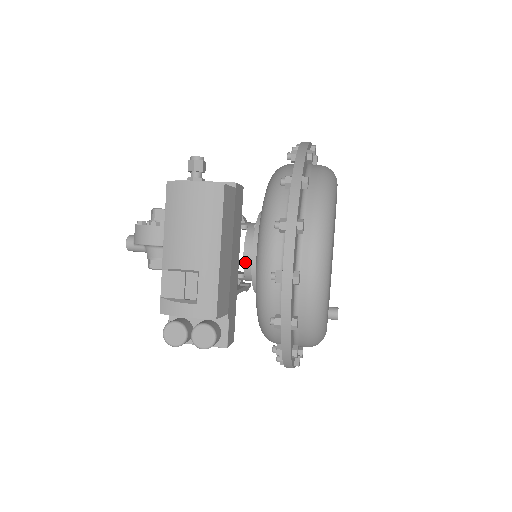
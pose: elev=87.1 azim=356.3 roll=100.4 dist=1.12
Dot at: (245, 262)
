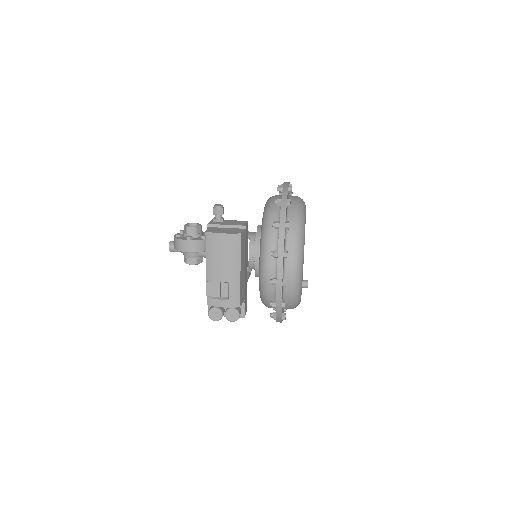
Dot at: (250, 261)
